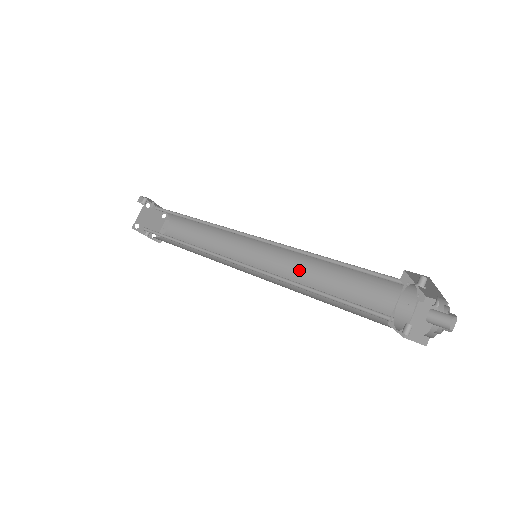
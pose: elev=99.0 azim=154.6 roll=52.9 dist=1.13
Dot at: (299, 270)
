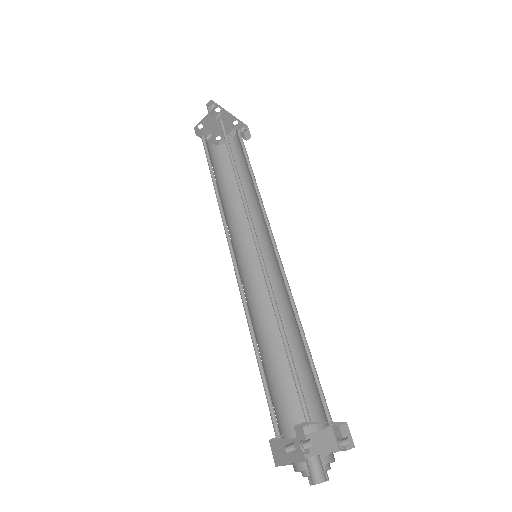
Dot at: (282, 297)
